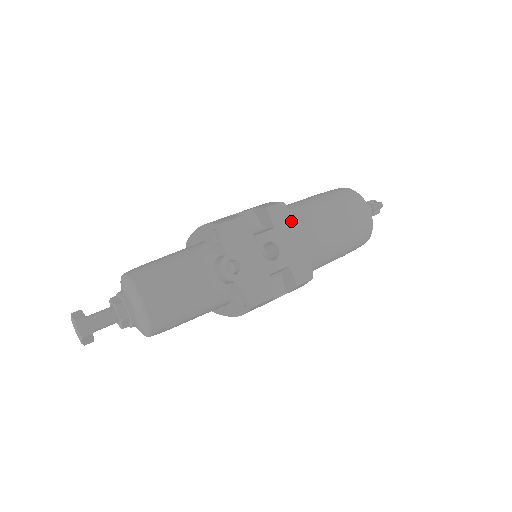
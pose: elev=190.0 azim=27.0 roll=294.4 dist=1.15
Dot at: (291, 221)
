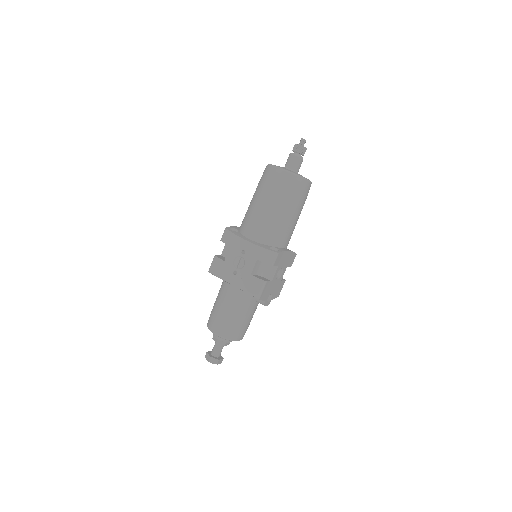
Dot at: (283, 254)
